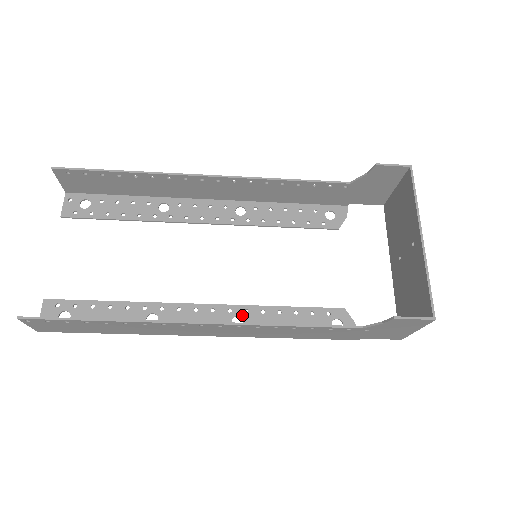
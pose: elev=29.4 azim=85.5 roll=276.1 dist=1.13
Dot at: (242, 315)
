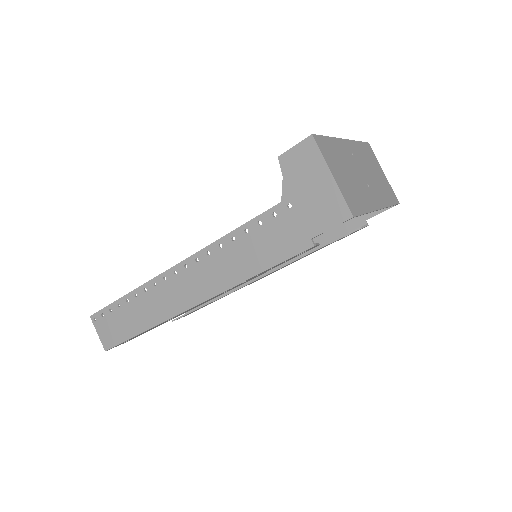
Dot at: occluded
